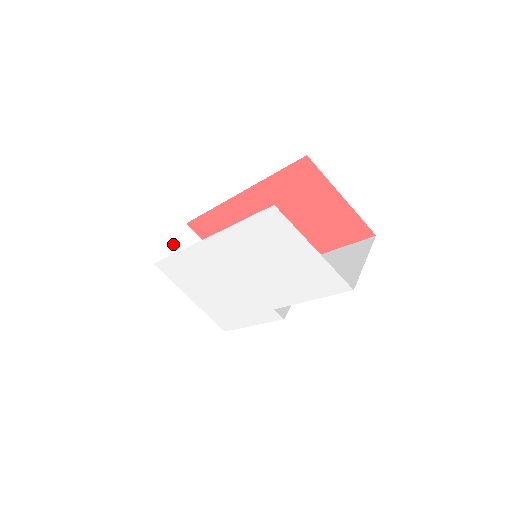
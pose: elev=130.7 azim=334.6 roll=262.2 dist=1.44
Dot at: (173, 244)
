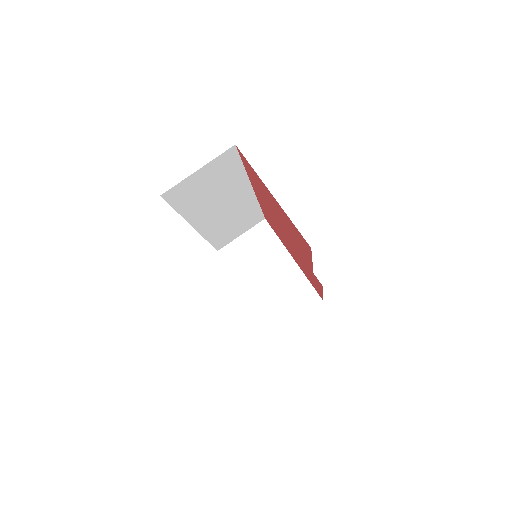
Dot at: (244, 236)
